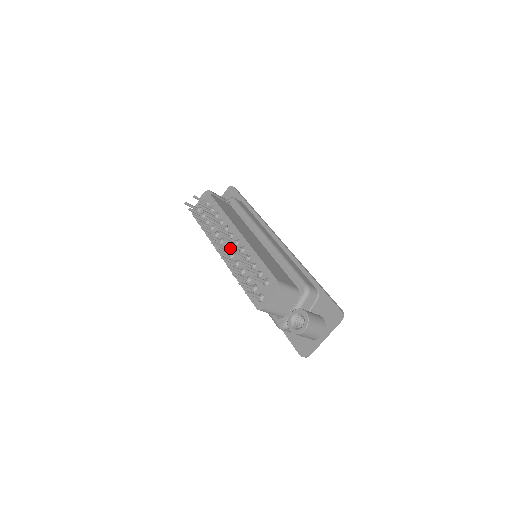
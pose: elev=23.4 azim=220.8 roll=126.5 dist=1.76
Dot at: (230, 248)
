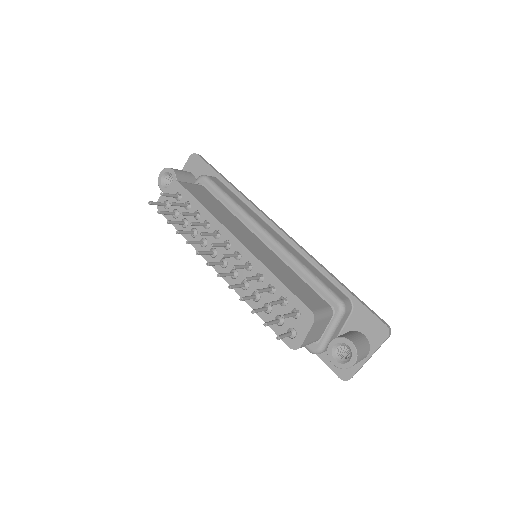
Dot at: (230, 263)
